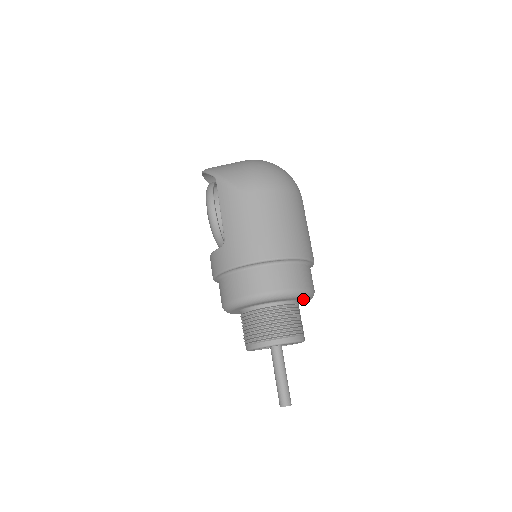
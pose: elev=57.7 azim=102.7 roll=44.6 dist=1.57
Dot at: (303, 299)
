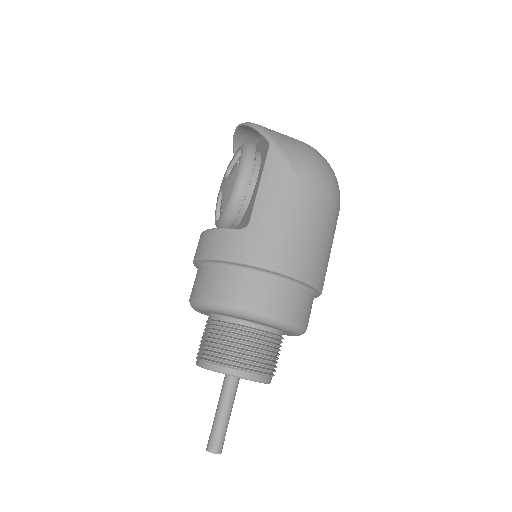
Dot at: (290, 334)
